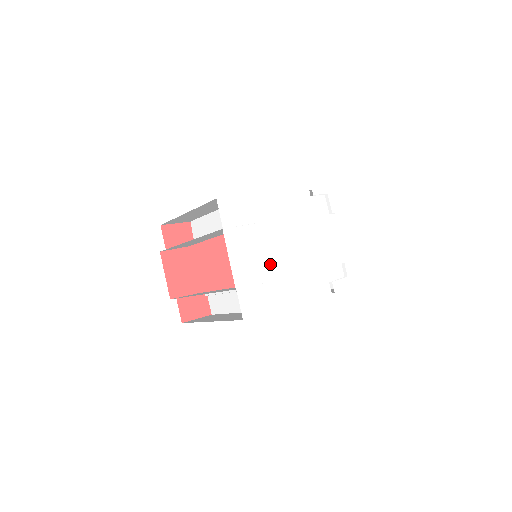
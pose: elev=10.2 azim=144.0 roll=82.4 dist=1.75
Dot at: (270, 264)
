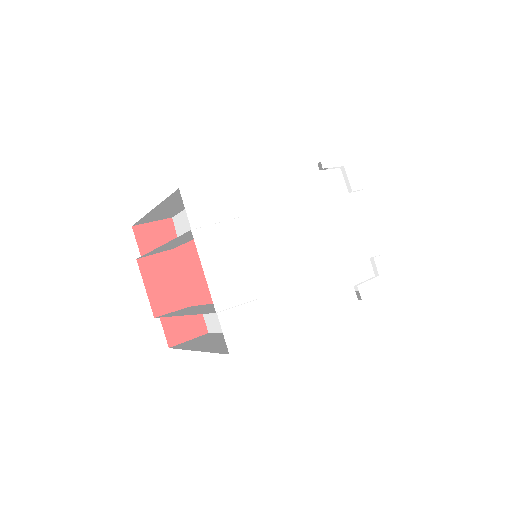
Dot at: (266, 271)
